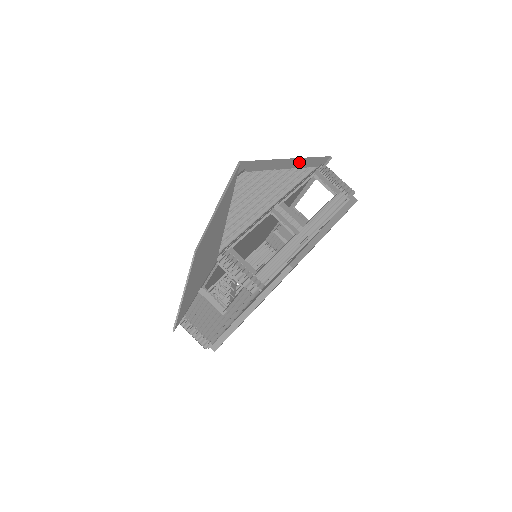
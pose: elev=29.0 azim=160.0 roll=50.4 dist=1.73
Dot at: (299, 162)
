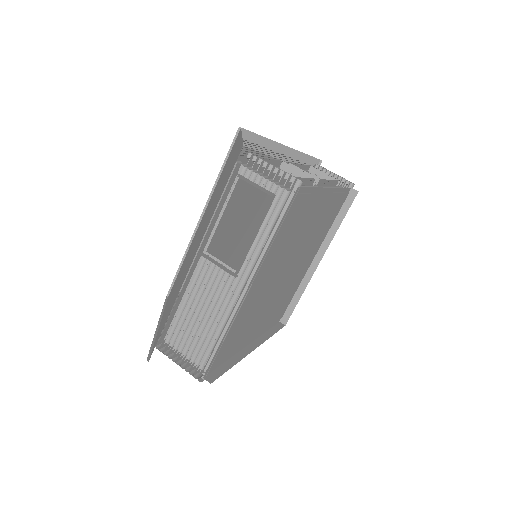
Dot at: (293, 157)
